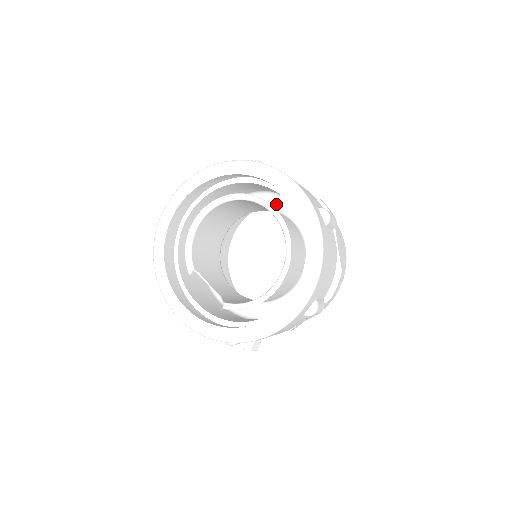
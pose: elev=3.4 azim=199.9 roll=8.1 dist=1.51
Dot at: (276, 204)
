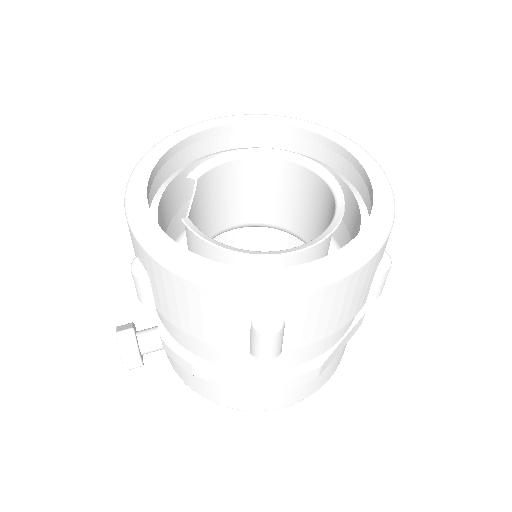
Dot at: occluded
